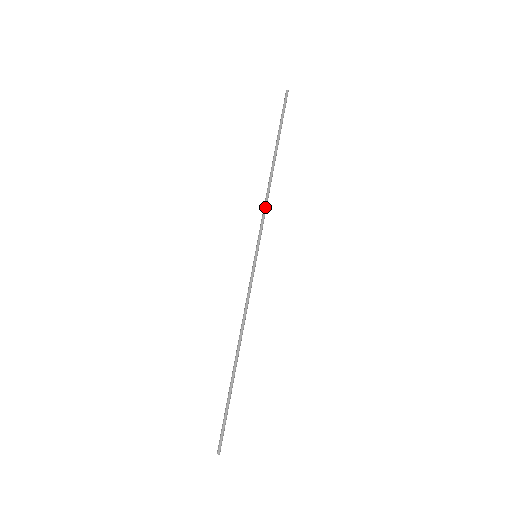
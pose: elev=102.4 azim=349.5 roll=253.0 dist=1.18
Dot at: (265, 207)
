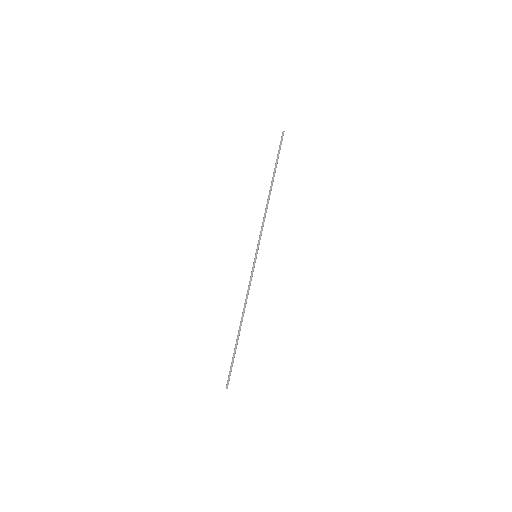
Dot at: (263, 221)
